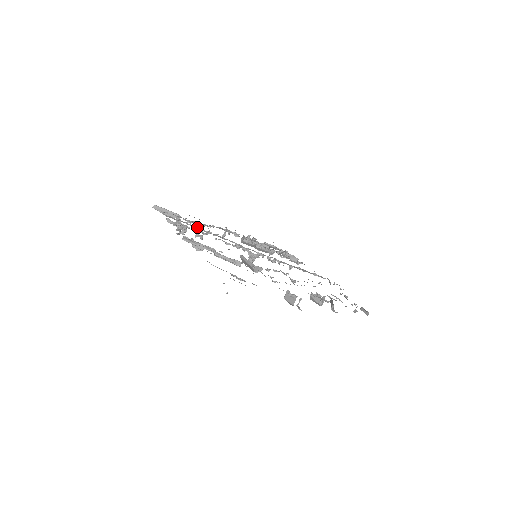
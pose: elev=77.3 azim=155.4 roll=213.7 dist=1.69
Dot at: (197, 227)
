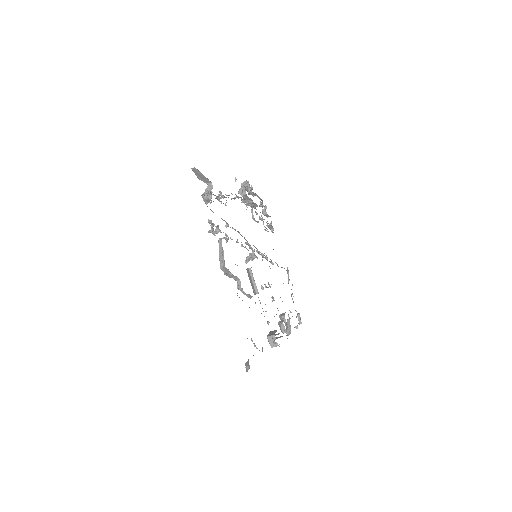
Dot at: (228, 225)
